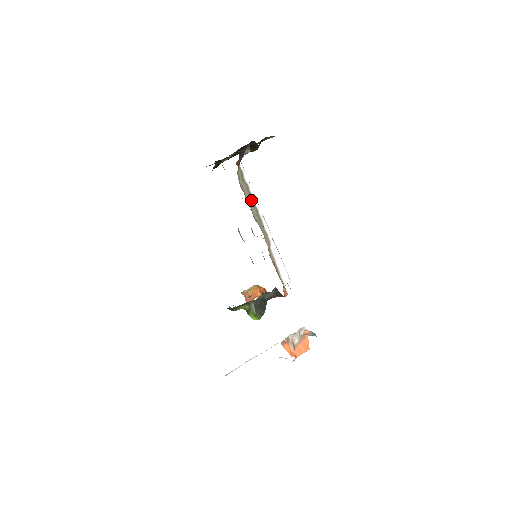
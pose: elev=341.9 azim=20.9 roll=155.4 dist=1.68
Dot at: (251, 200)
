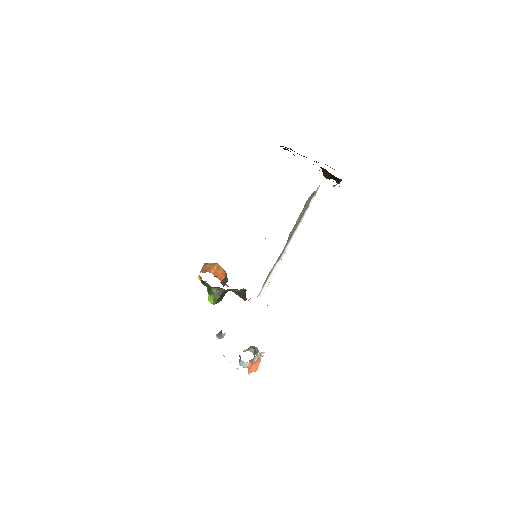
Dot at: (300, 219)
